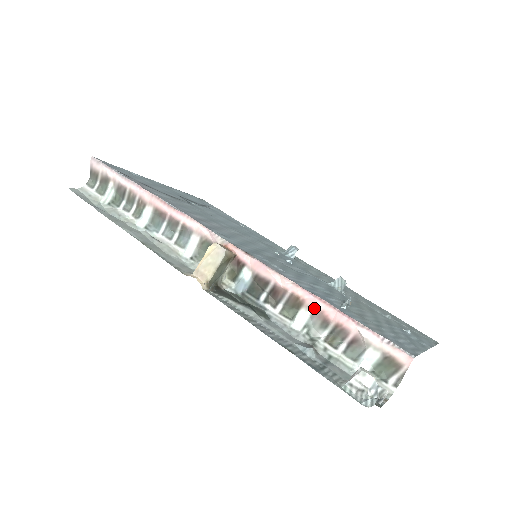
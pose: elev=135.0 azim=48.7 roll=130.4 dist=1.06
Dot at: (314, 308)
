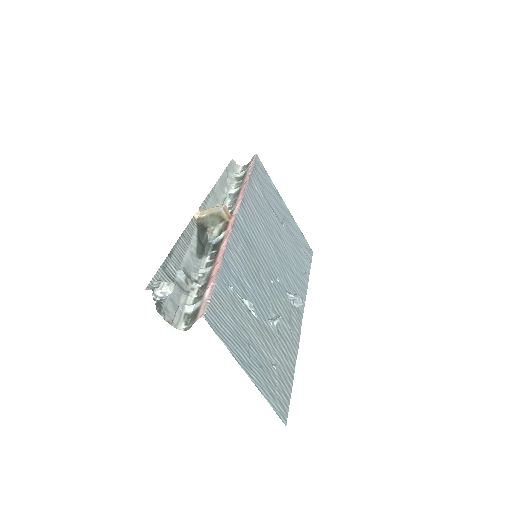
Dot at: (214, 266)
